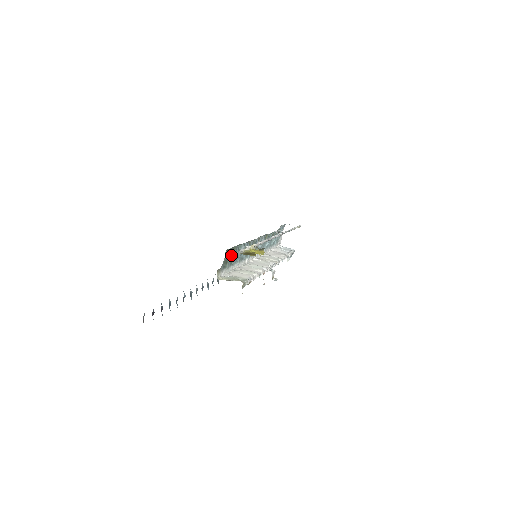
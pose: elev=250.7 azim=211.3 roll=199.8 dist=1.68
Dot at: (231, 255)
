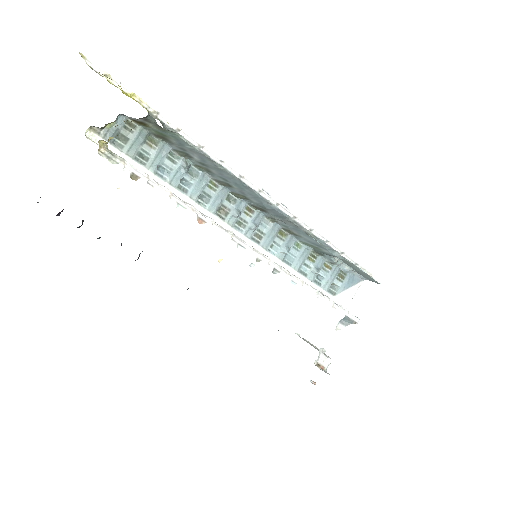
Dot at: (144, 145)
